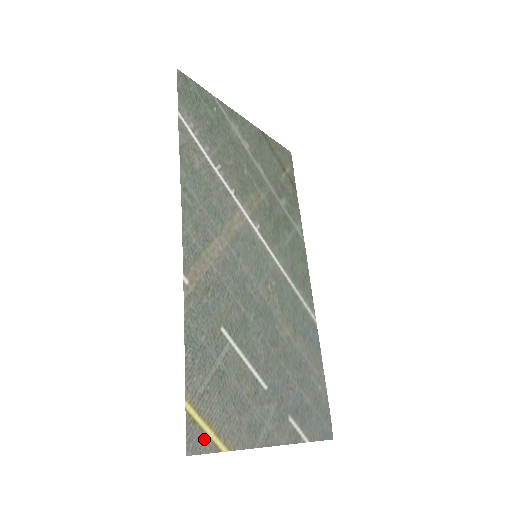
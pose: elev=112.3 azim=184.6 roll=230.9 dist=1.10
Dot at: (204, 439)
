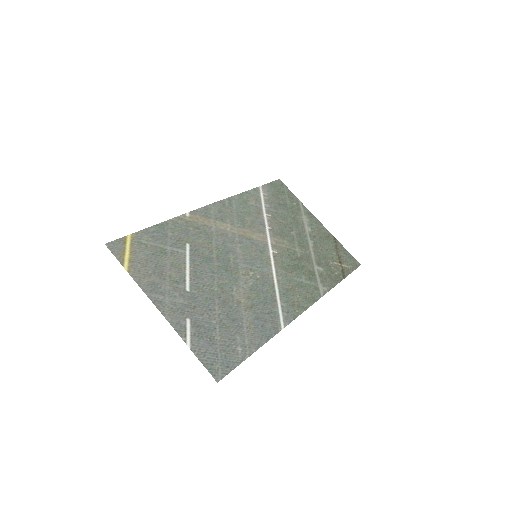
Dot at: (121, 252)
